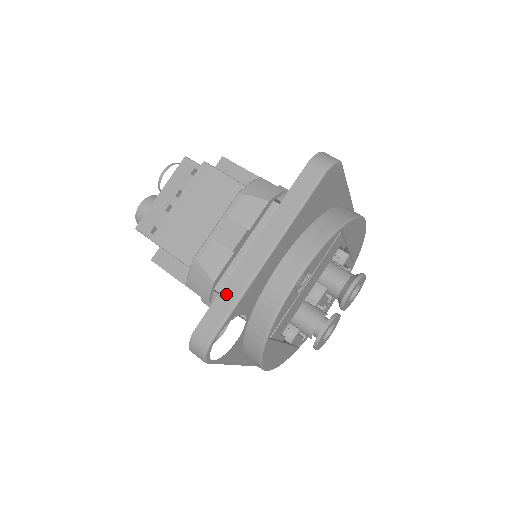
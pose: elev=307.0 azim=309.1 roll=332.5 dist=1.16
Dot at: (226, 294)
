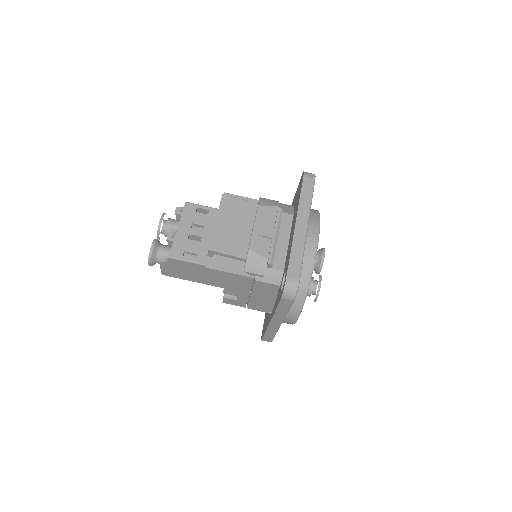
Dot at: (295, 253)
